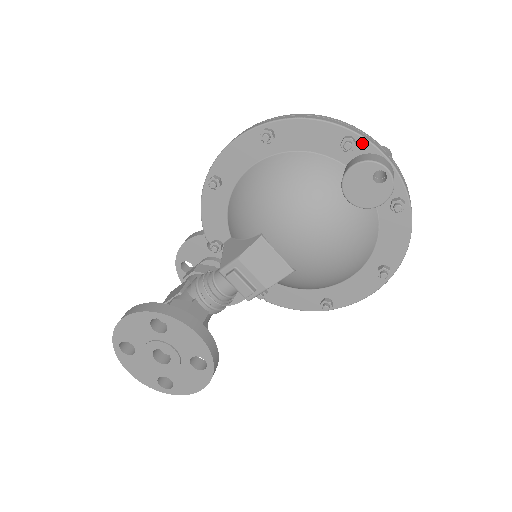
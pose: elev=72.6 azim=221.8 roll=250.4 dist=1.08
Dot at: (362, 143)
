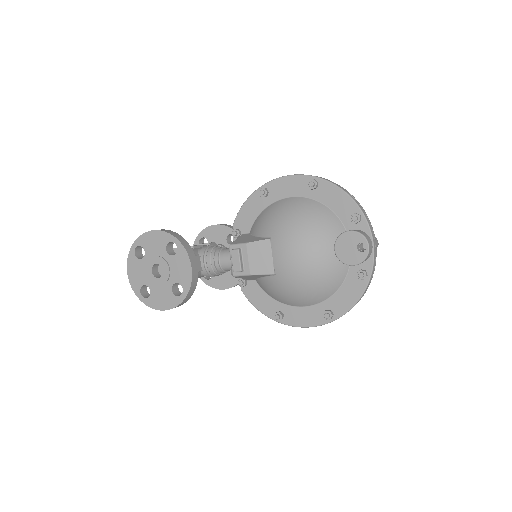
Dot at: (364, 223)
